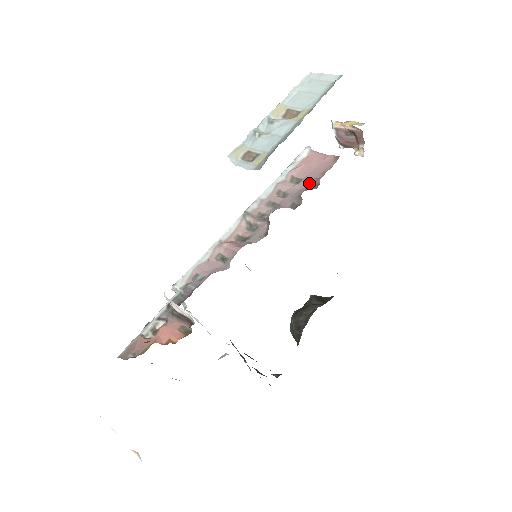
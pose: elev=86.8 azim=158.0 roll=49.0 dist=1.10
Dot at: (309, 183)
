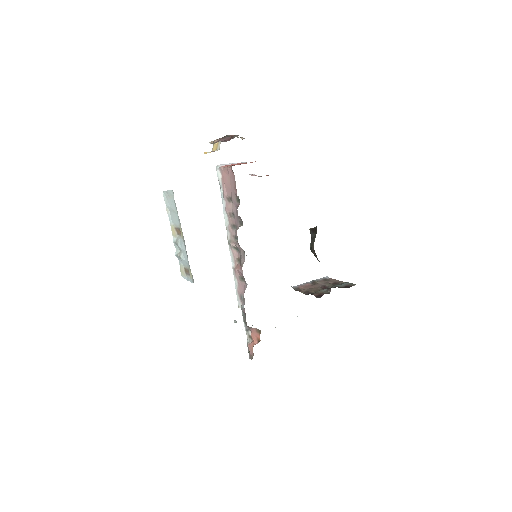
Dot at: (235, 200)
